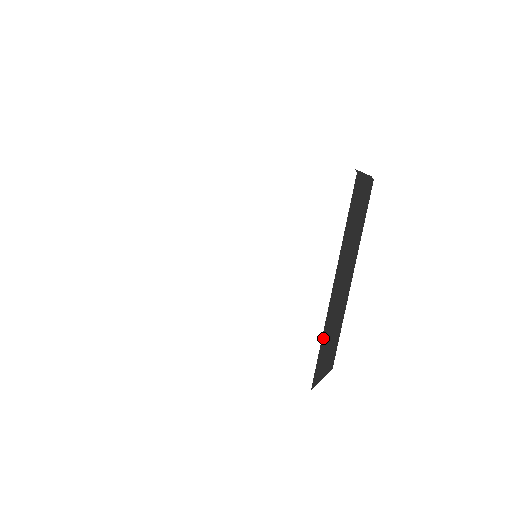
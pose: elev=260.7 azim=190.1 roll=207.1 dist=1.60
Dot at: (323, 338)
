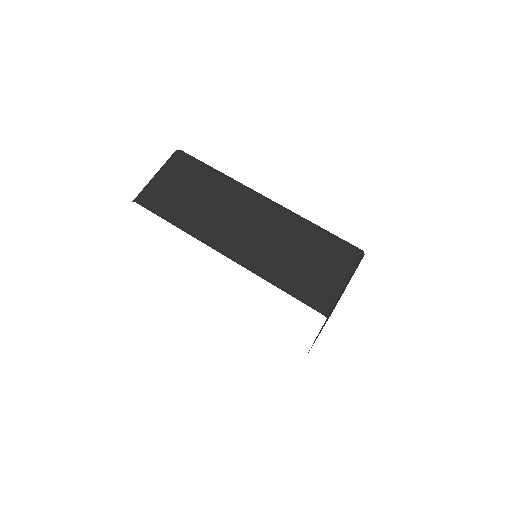
Dot at: occluded
